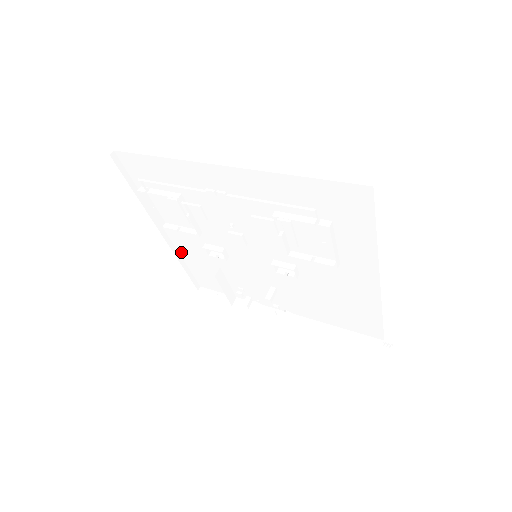
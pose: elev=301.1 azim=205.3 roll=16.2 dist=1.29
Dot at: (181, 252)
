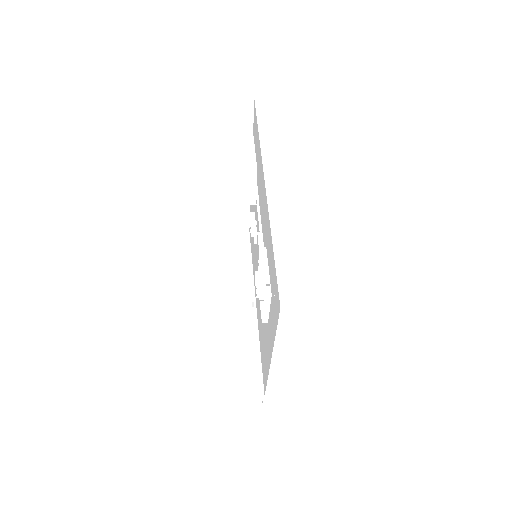
Dot at: occluded
